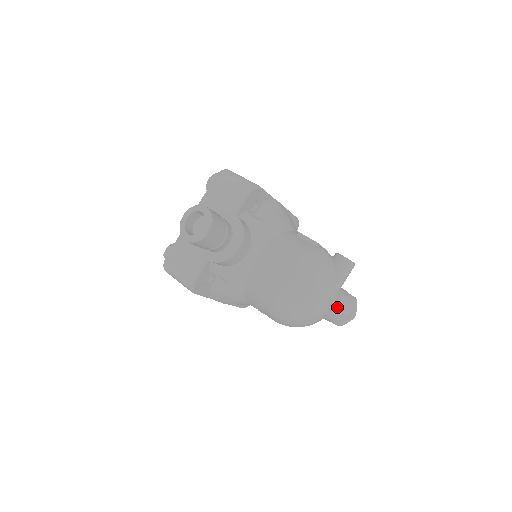
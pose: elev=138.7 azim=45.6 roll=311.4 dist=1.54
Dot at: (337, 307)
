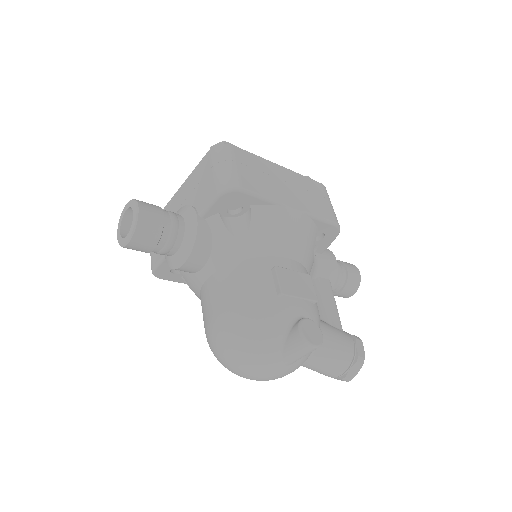
Dot at: (316, 366)
